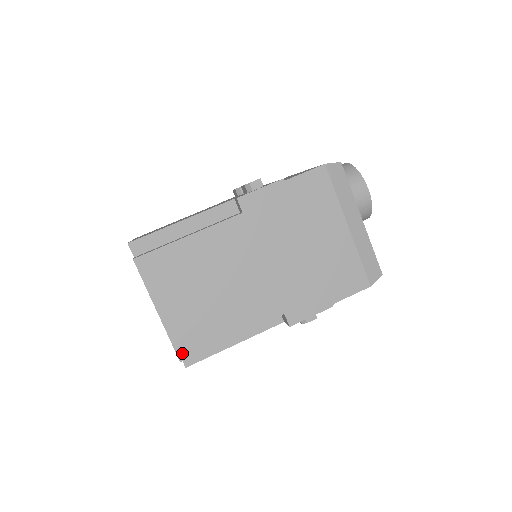
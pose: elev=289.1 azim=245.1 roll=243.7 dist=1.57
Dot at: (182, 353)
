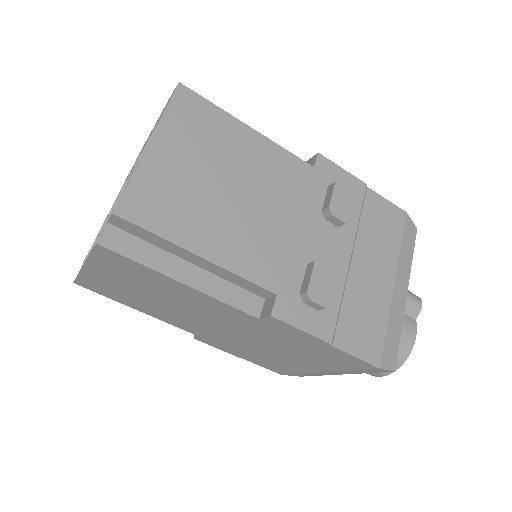
Dot at: (81, 284)
